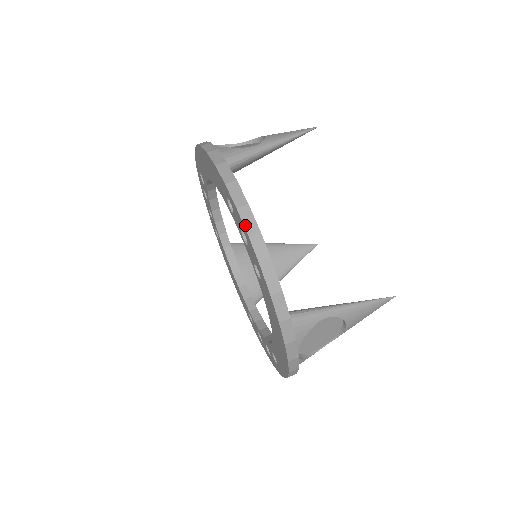
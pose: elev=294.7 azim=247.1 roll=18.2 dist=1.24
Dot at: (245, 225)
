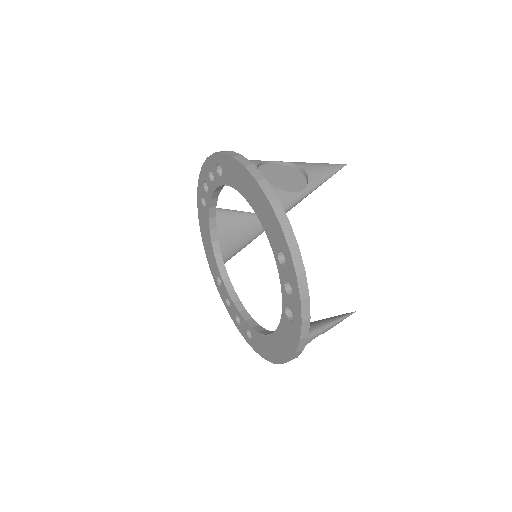
Dot at: (300, 291)
